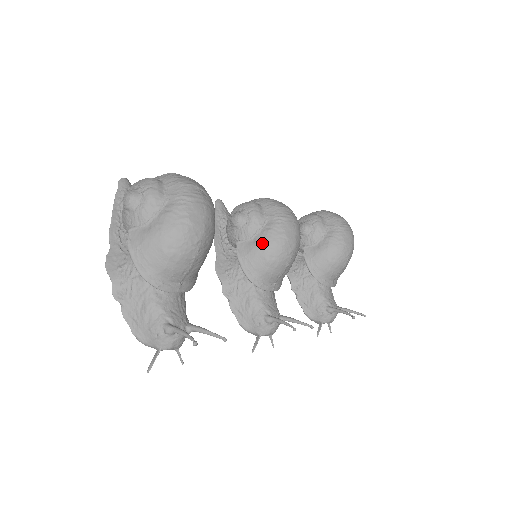
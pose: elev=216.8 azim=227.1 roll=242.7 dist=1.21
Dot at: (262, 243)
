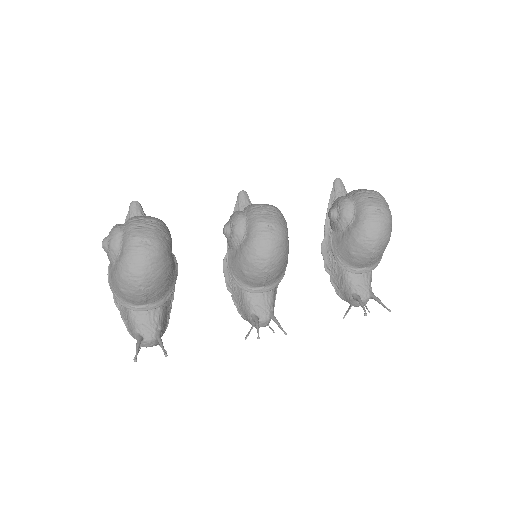
Dot at: (239, 258)
